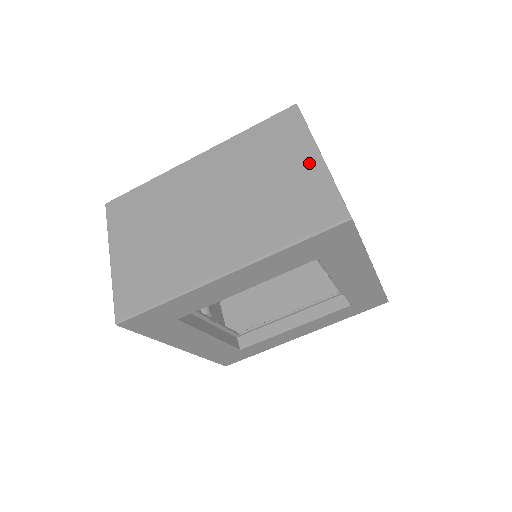
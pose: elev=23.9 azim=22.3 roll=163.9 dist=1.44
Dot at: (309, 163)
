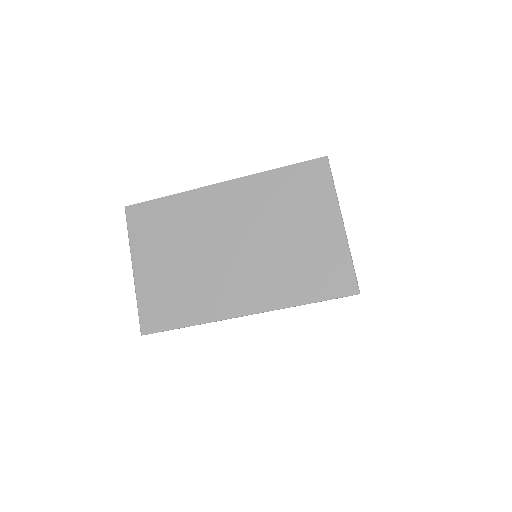
Dot at: (331, 227)
